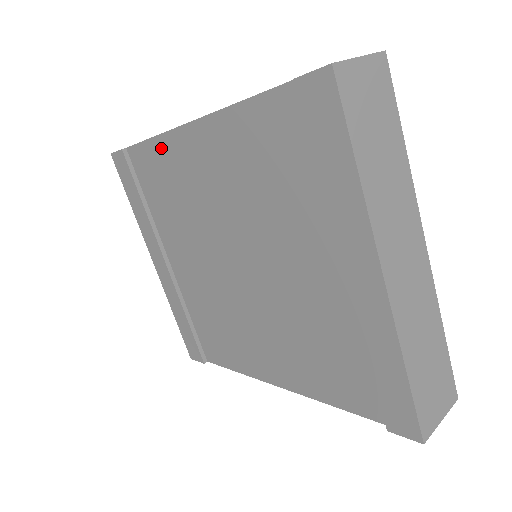
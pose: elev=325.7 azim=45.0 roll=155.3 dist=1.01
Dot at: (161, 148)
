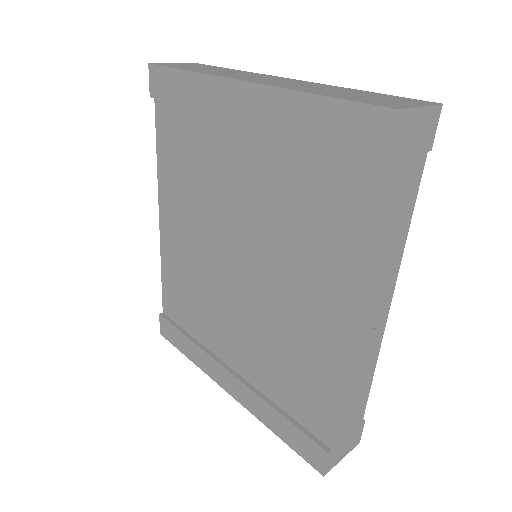
Dot at: (166, 268)
